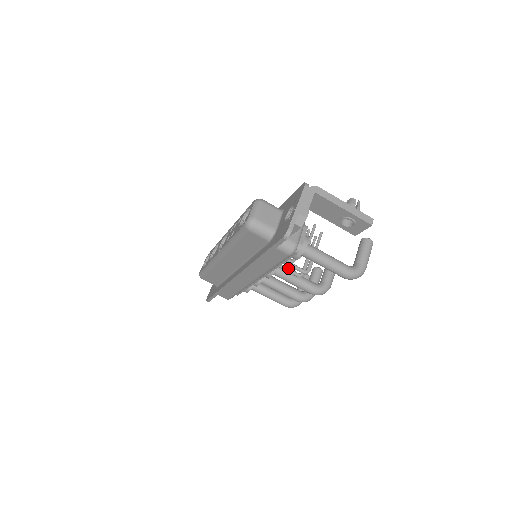
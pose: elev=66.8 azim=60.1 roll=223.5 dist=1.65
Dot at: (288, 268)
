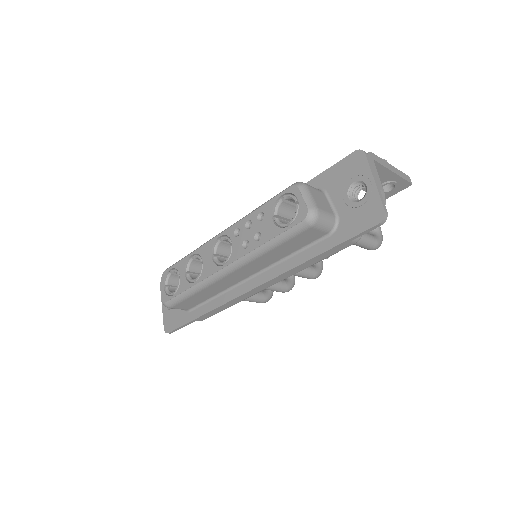
Dot at: occluded
